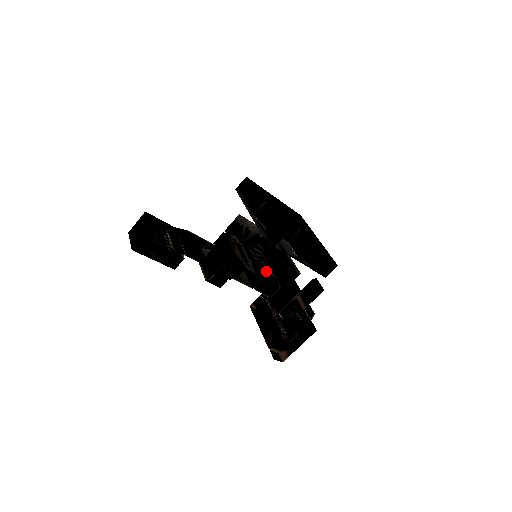
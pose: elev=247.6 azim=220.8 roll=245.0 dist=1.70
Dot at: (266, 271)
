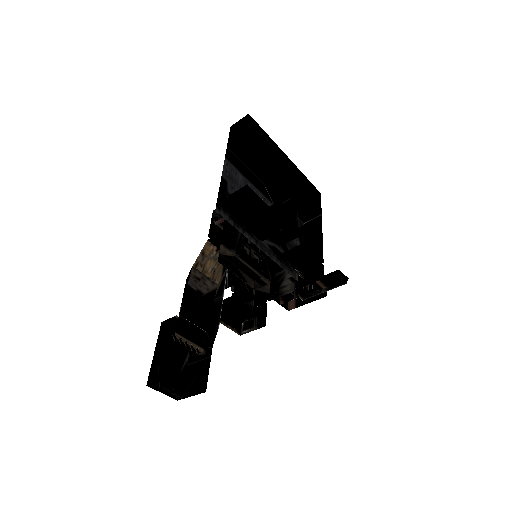
Dot at: occluded
